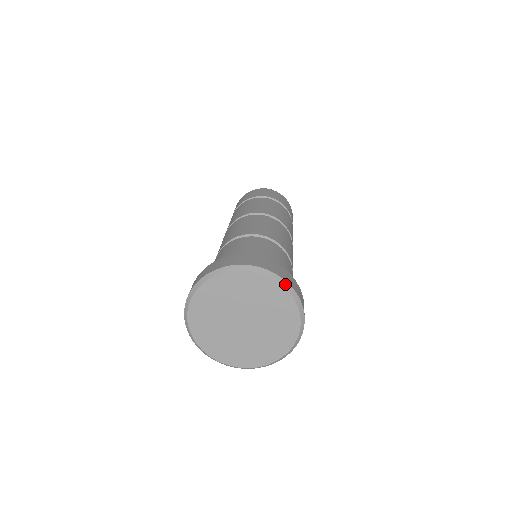
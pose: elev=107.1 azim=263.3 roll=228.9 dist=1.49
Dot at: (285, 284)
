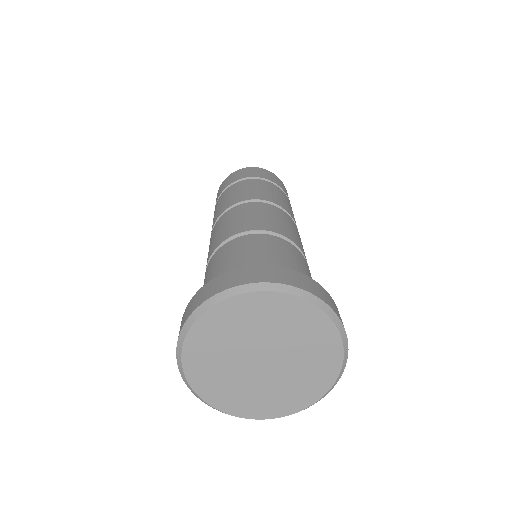
Dot at: (326, 309)
